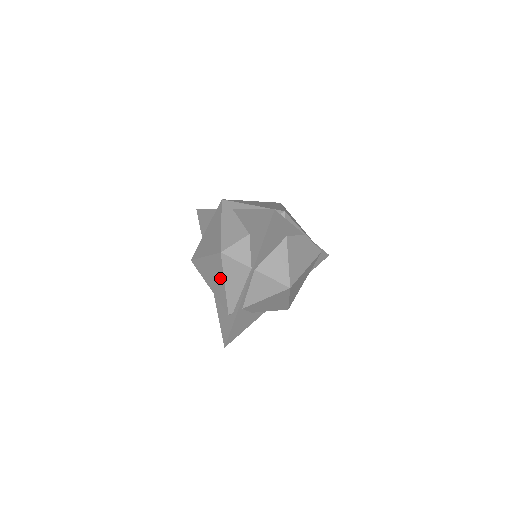
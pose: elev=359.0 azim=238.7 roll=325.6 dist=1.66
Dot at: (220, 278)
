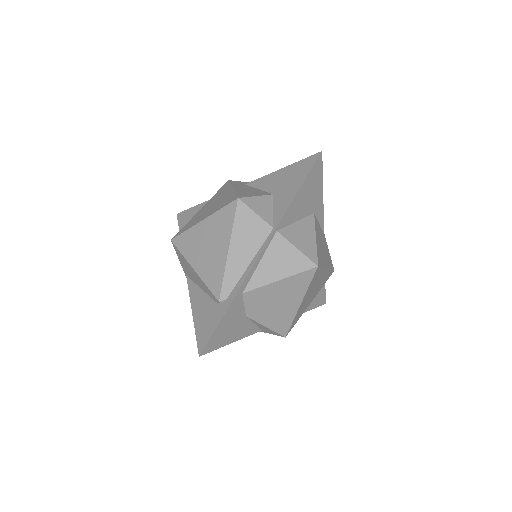
Dot at: (223, 242)
